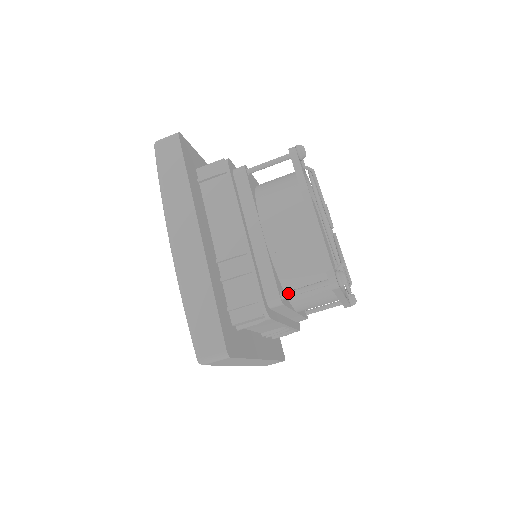
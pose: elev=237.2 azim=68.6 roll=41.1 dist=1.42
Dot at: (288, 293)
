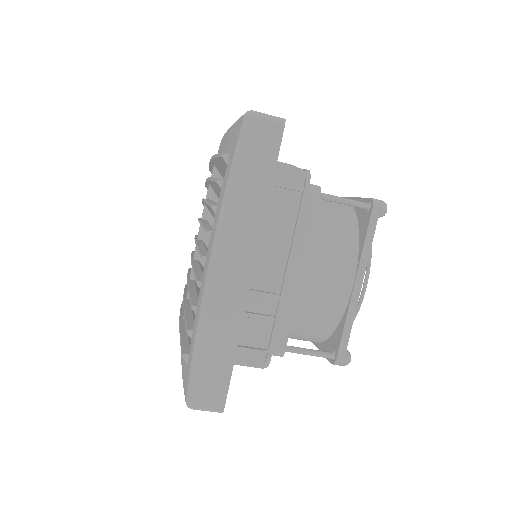
Dot at: (292, 350)
